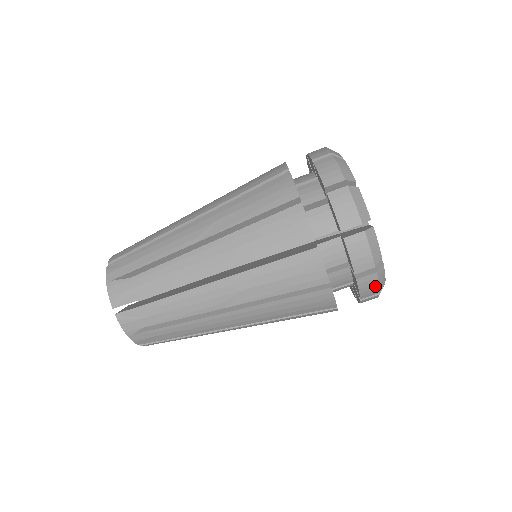
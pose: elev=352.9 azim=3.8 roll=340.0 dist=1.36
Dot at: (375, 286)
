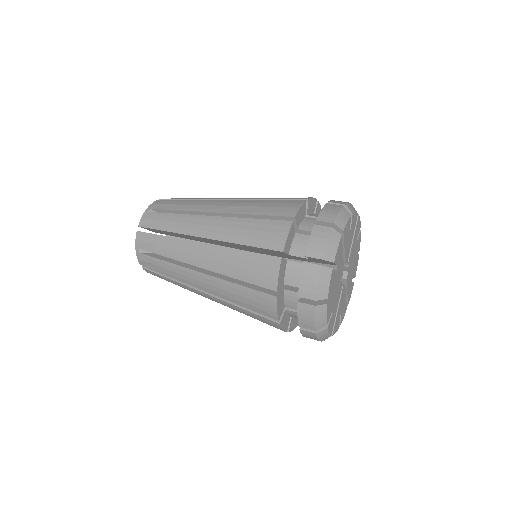
Dot at: occluded
